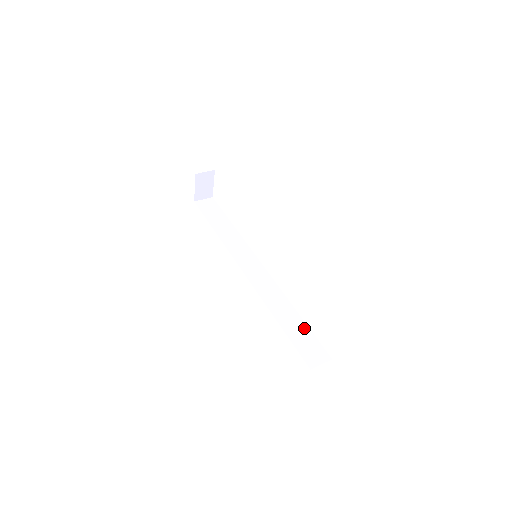
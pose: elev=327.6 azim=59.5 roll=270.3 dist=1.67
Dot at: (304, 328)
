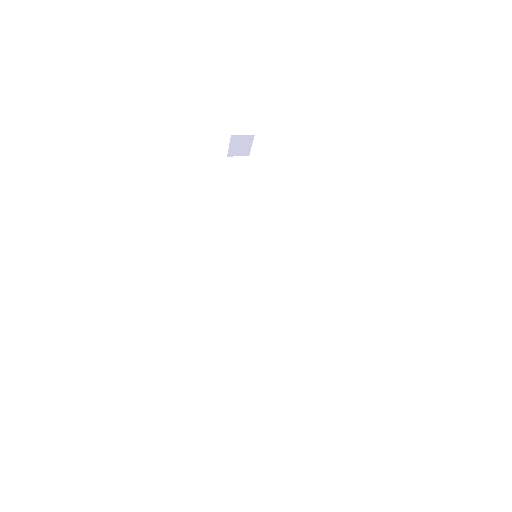
Dot at: (272, 347)
